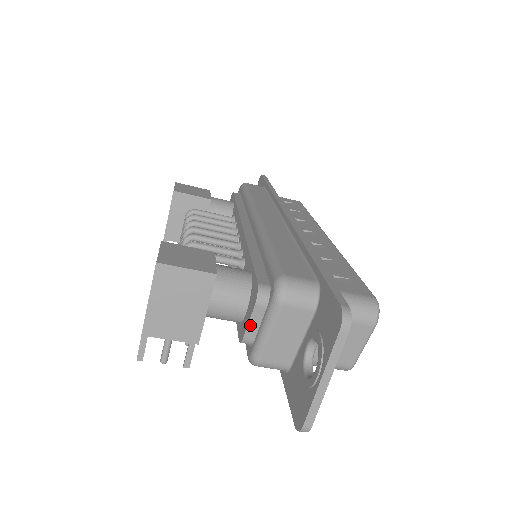
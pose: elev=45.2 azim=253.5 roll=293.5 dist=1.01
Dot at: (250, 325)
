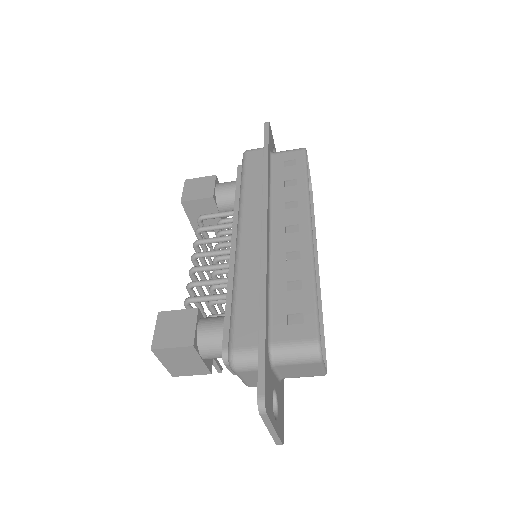
Dot at: (231, 371)
